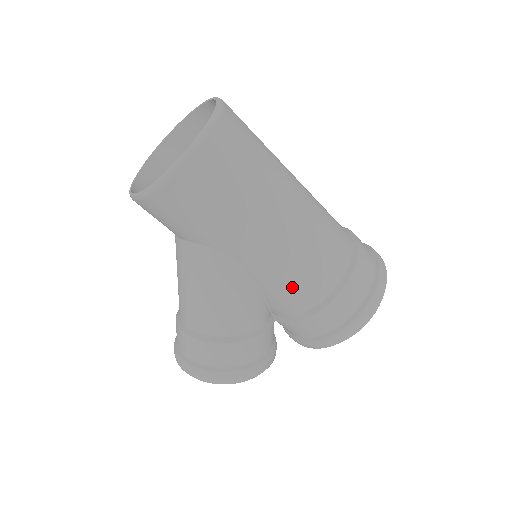
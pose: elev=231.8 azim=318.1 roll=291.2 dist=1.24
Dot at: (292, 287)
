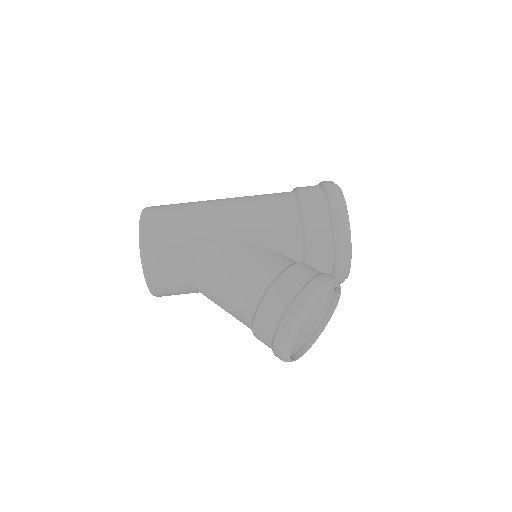
Dot at: (270, 221)
